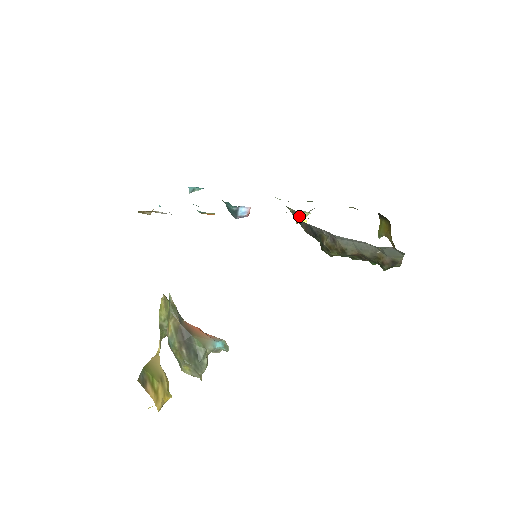
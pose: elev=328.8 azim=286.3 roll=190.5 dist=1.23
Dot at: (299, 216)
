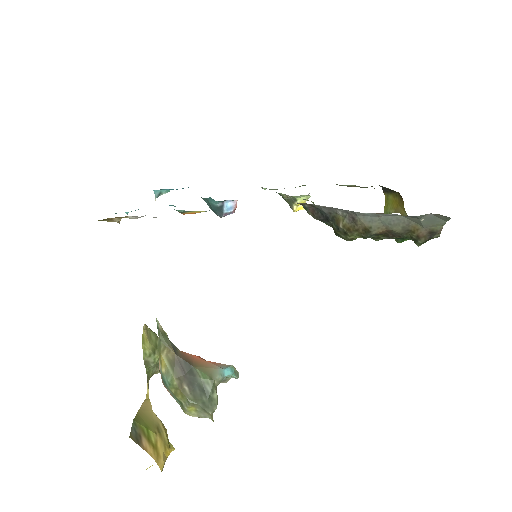
Dot at: (297, 202)
